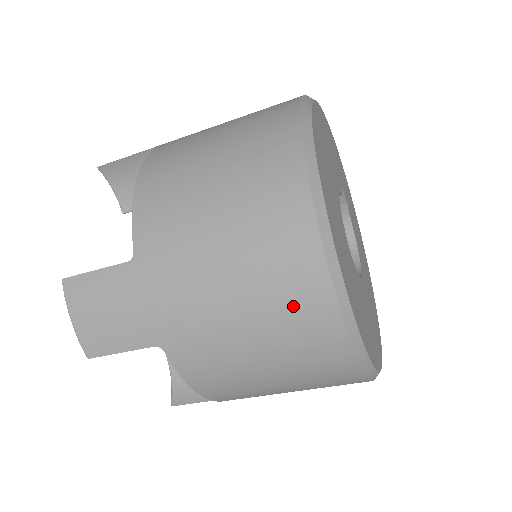
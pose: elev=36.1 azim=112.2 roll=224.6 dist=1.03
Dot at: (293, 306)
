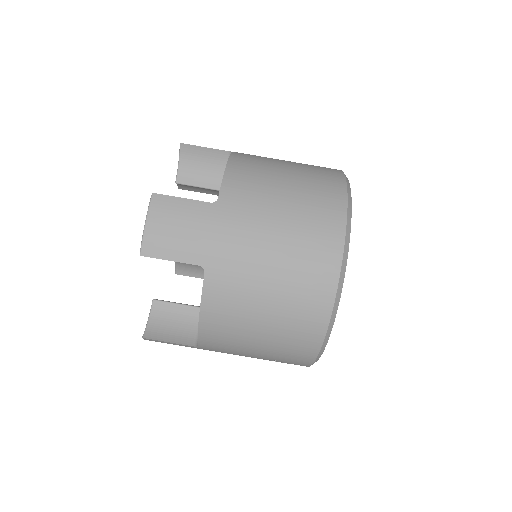
Dot at: (311, 274)
